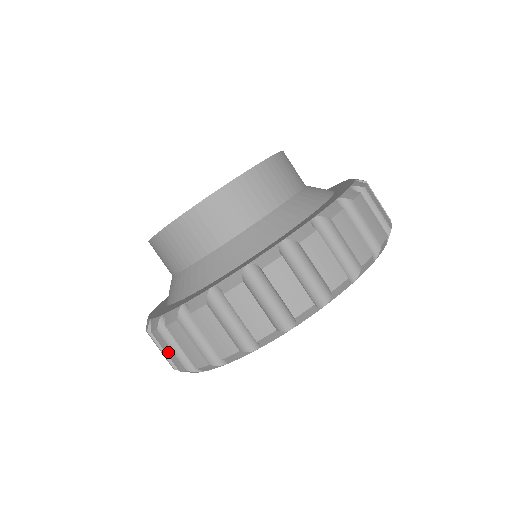
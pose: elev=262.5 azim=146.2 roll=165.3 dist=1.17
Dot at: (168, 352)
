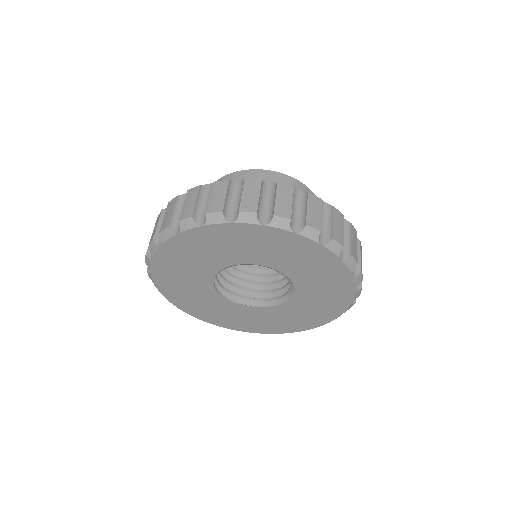
Dot at: (154, 229)
